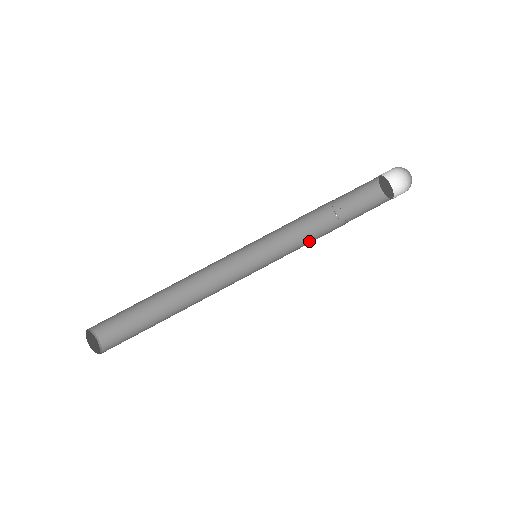
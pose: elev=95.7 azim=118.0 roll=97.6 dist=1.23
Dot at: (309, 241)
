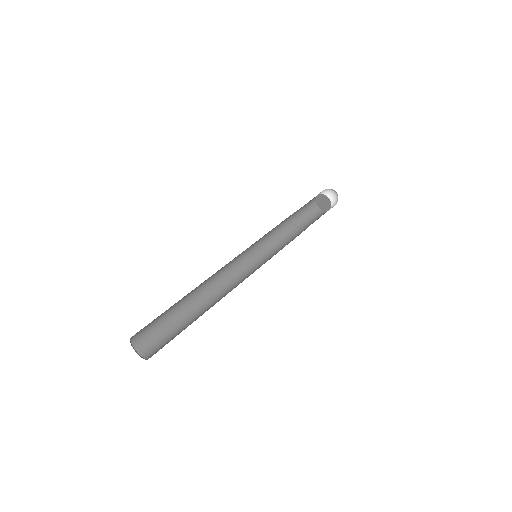
Dot at: occluded
